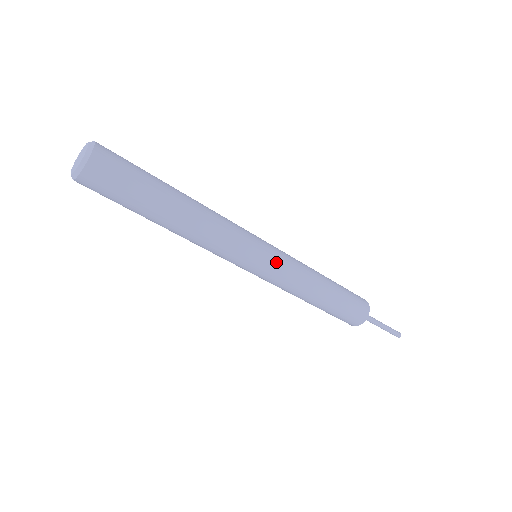
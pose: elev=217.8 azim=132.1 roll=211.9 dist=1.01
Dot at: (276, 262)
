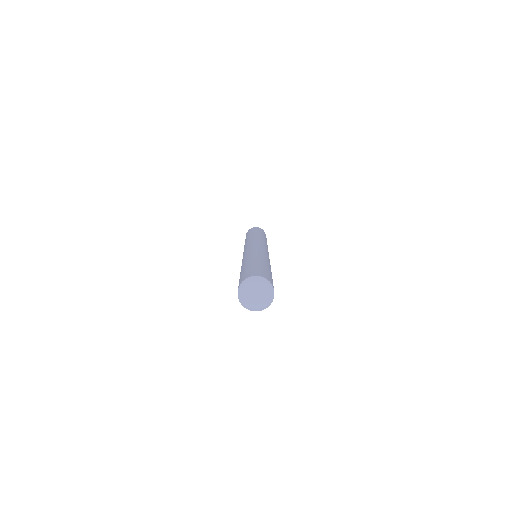
Dot at: (267, 249)
